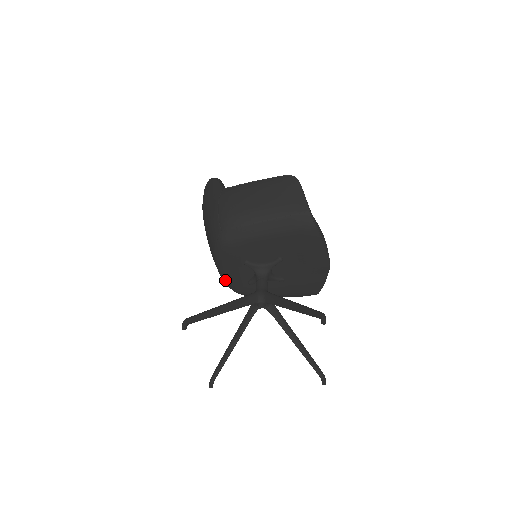
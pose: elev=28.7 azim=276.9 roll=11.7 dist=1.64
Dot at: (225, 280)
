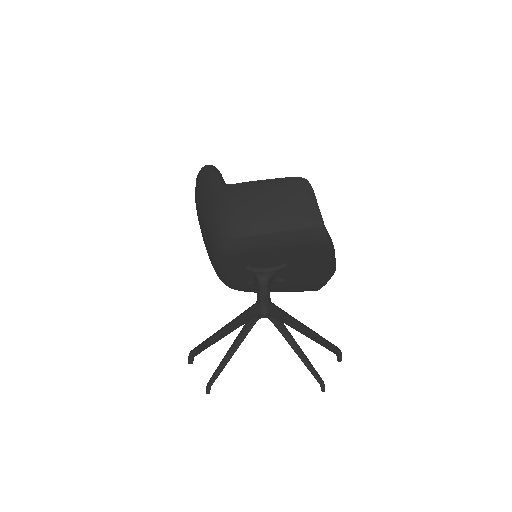
Dot at: (221, 279)
